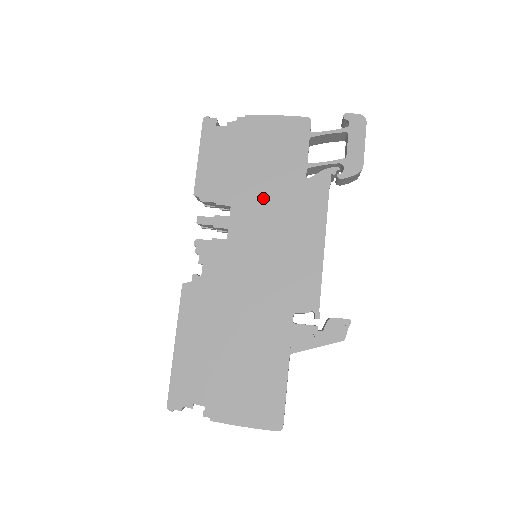
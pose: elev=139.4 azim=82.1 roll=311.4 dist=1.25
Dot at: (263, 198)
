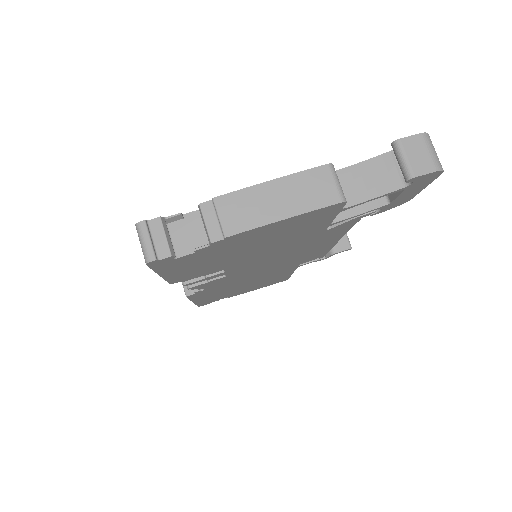
Dot at: (266, 255)
